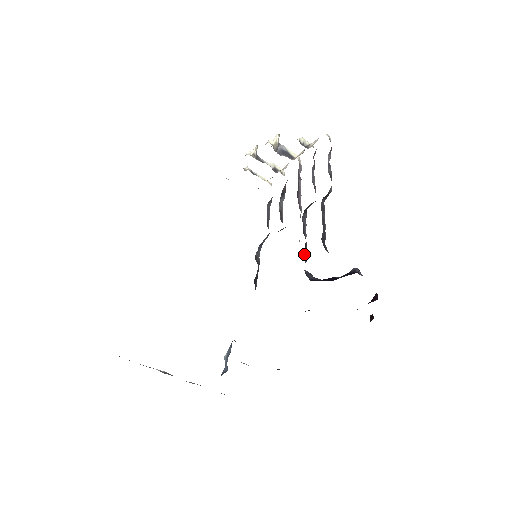
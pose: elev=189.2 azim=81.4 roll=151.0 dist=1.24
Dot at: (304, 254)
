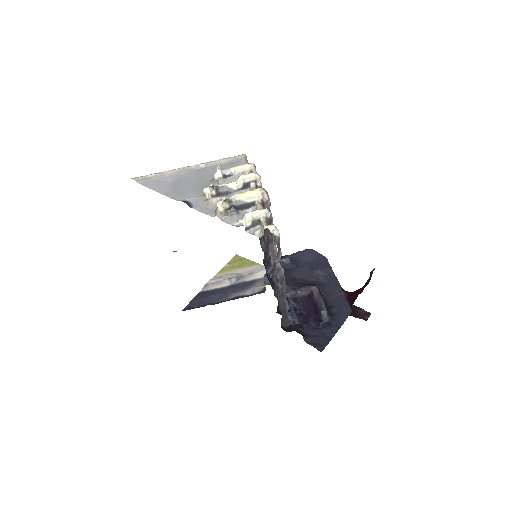
Dot at: occluded
